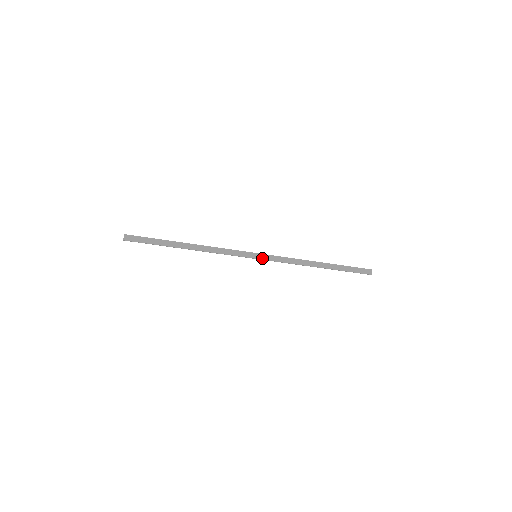
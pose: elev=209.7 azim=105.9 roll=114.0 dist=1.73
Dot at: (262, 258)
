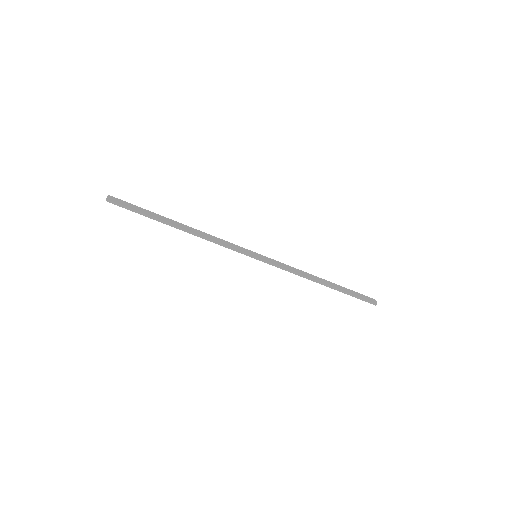
Dot at: (263, 259)
